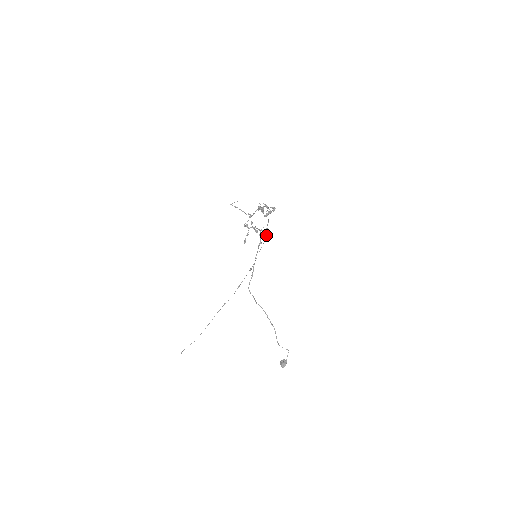
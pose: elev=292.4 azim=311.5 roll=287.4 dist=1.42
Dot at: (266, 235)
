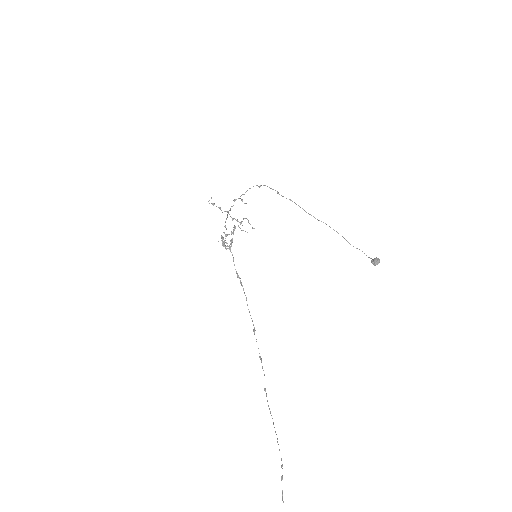
Dot at: (240, 281)
